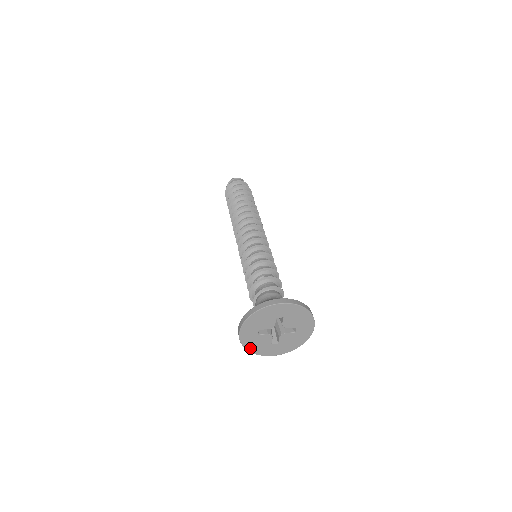
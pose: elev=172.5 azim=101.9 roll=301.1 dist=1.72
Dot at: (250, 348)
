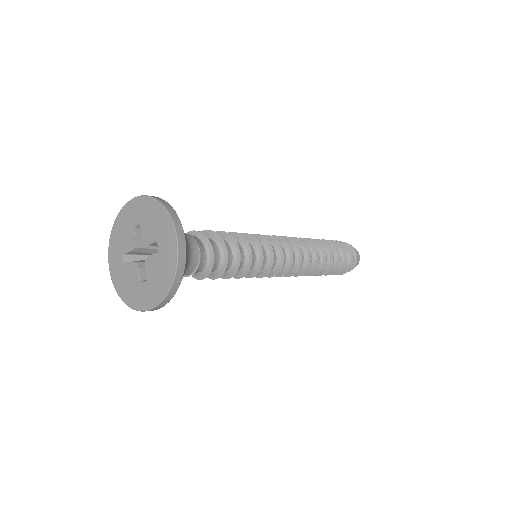
Dot at: (123, 294)
